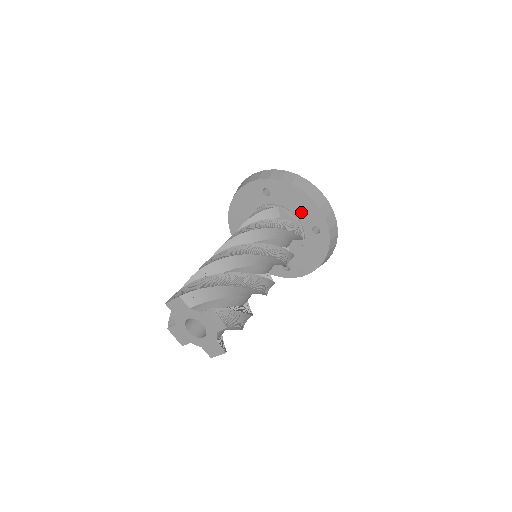
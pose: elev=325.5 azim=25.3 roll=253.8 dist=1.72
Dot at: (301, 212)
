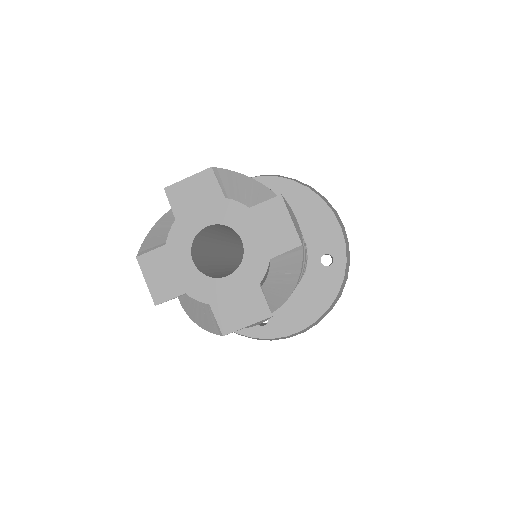
Dot at: (312, 230)
